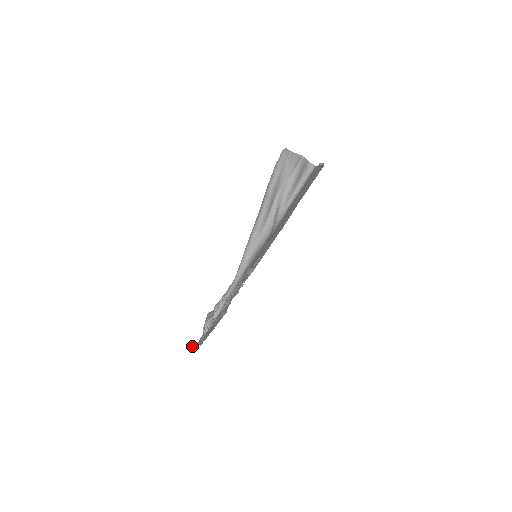
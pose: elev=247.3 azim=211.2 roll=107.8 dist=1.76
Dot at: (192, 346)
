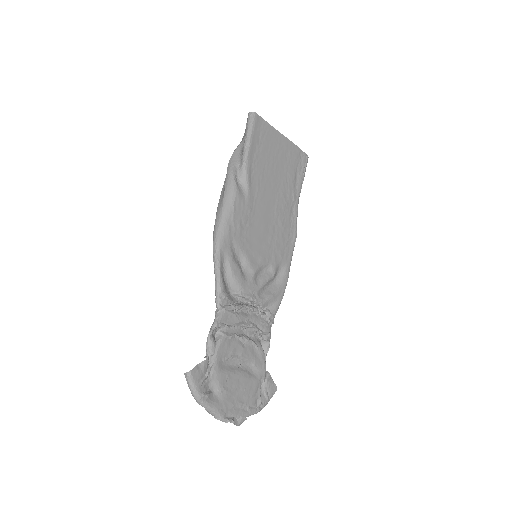
Dot at: occluded
